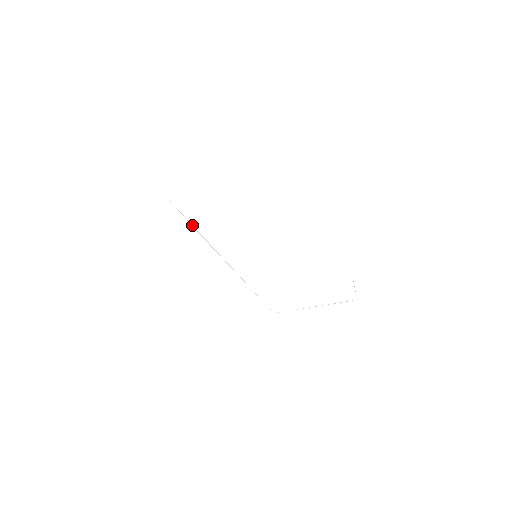
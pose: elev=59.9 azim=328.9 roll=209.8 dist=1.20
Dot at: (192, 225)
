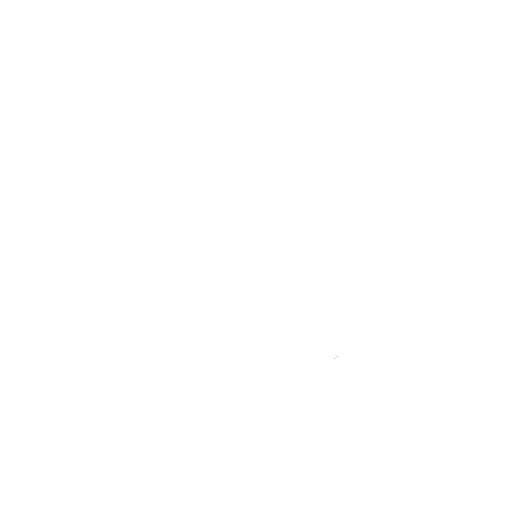
Dot at: occluded
